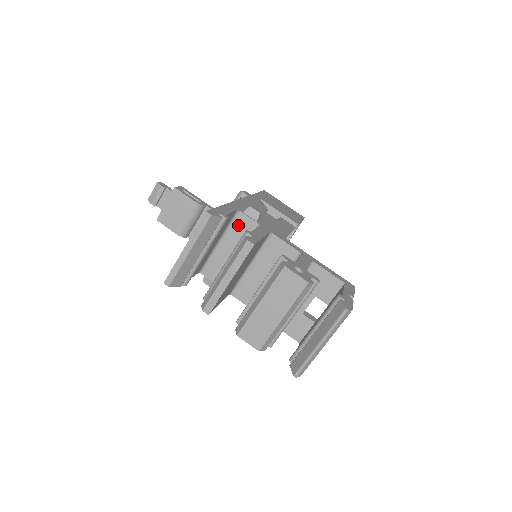
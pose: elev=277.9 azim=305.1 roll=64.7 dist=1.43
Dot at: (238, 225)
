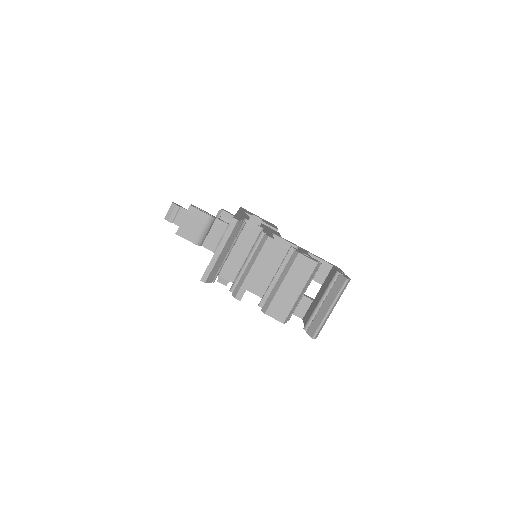
Dot at: (245, 230)
